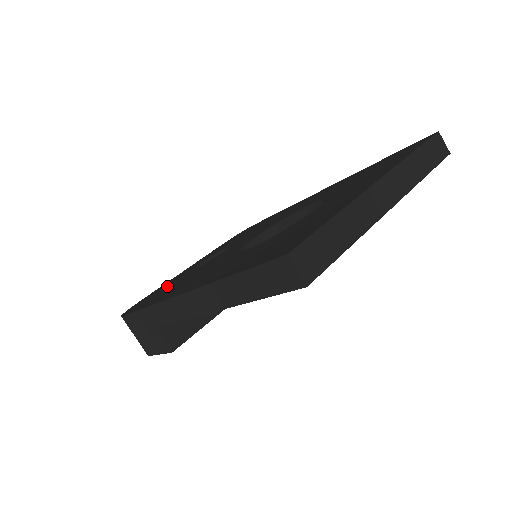
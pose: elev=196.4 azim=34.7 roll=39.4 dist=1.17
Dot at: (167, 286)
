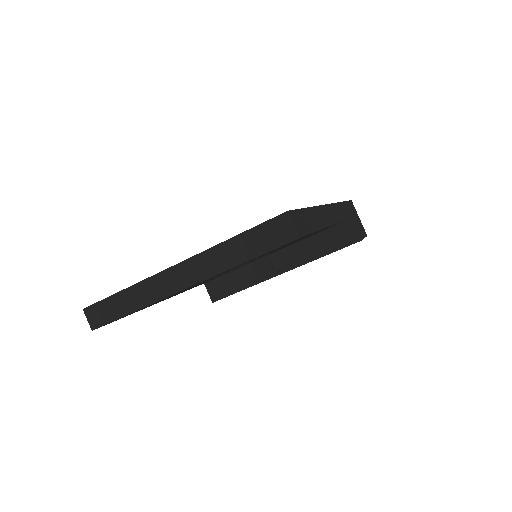
Dot at: occluded
